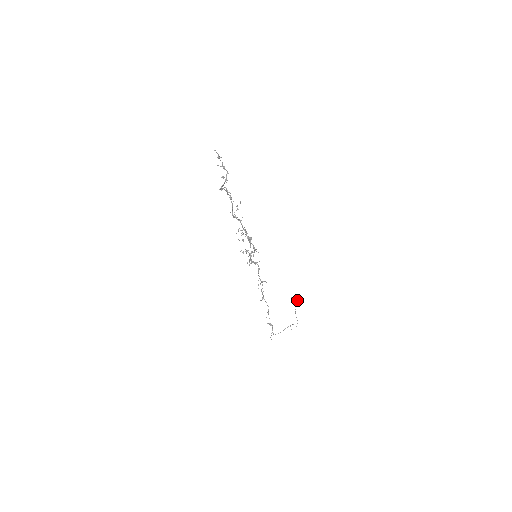
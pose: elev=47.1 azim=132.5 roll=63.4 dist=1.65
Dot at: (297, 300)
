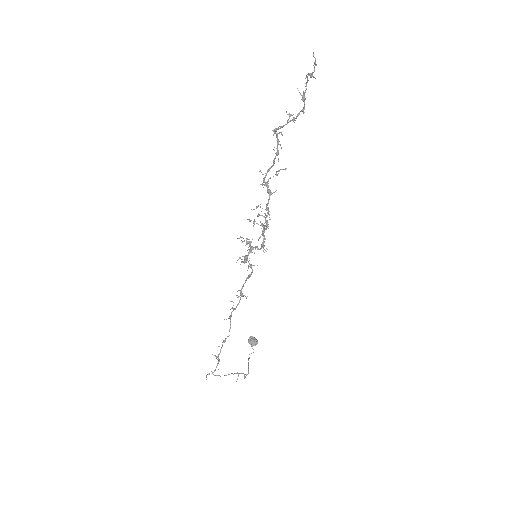
Dot at: (256, 343)
